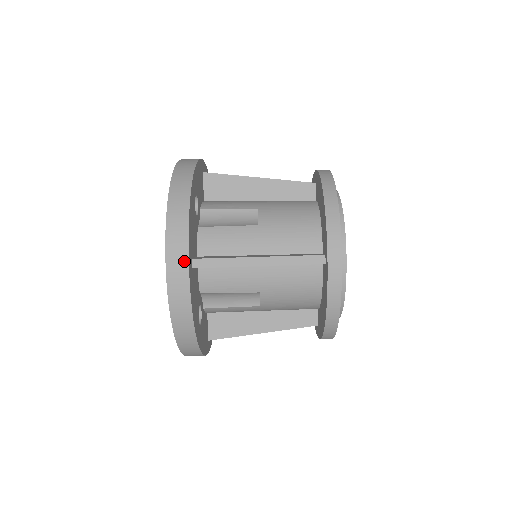
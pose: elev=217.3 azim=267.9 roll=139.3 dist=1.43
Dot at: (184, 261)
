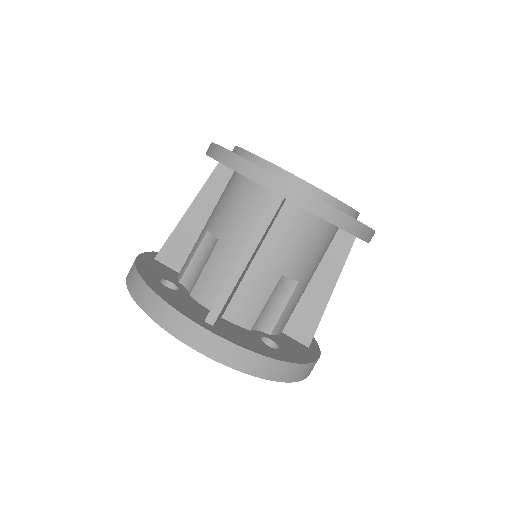
Dot at: occluded
